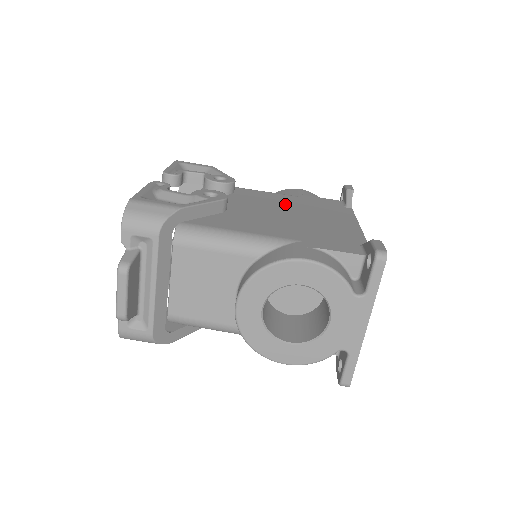
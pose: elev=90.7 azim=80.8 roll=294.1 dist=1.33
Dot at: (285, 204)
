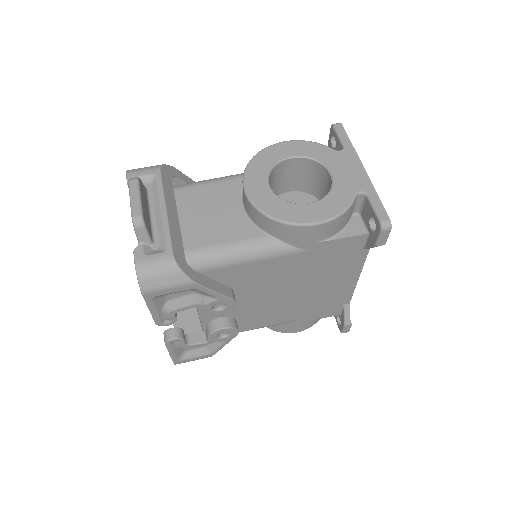
Dot at: occluded
